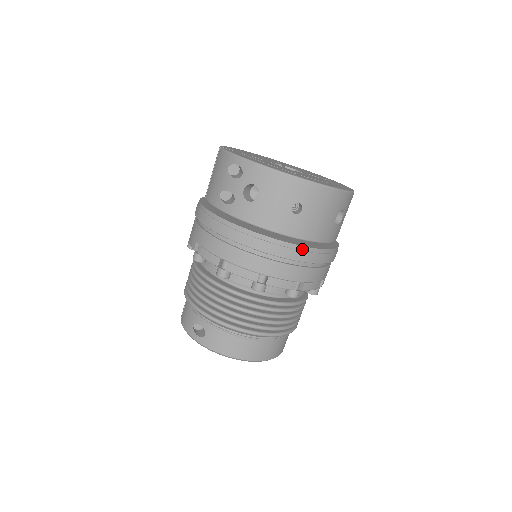
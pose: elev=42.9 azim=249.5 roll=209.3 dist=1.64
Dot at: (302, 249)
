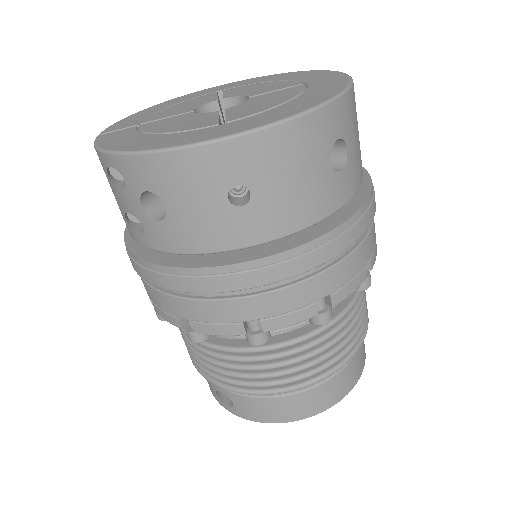
Dot at: (290, 255)
